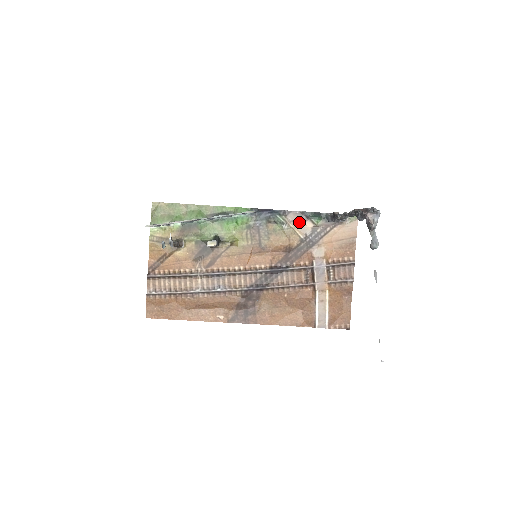
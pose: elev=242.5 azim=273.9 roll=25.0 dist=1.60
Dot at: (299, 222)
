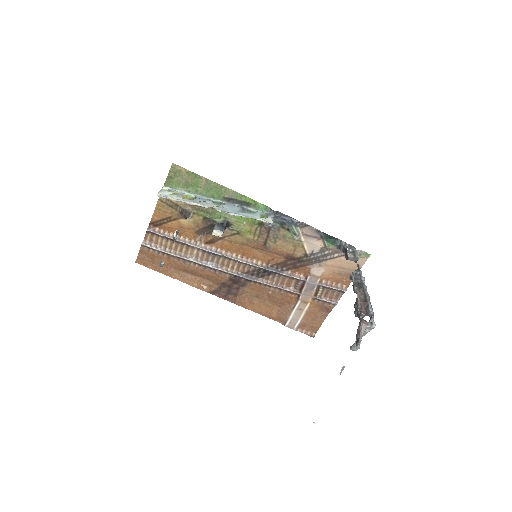
Dot at: (312, 238)
